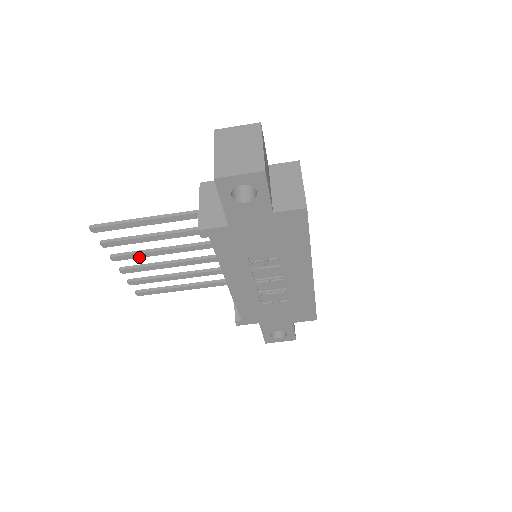
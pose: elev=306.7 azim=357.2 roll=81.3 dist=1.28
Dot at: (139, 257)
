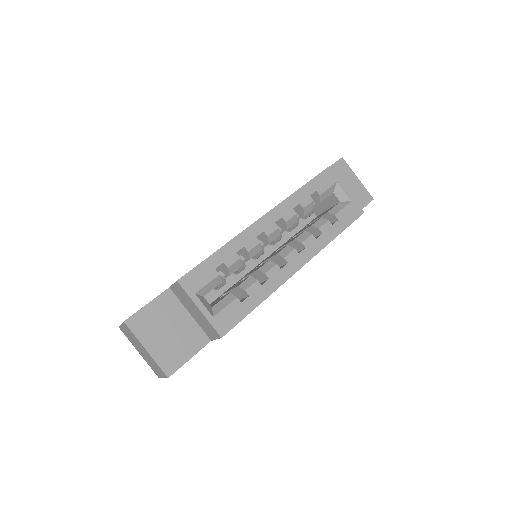
Dot at: occluded
